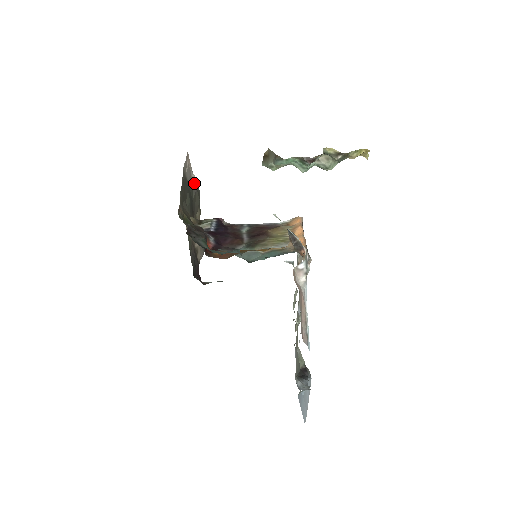
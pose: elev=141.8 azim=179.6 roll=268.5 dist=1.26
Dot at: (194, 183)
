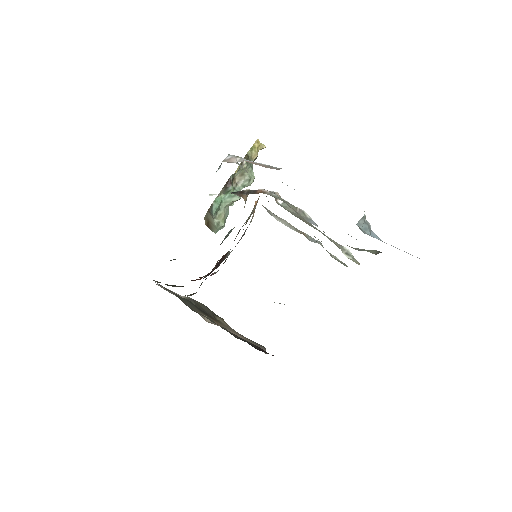
Dot at: occluded
